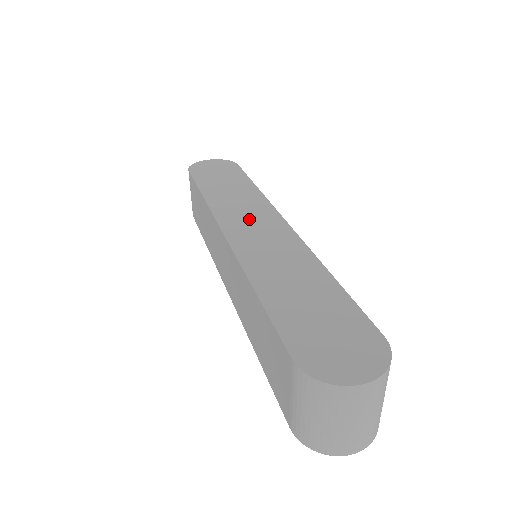
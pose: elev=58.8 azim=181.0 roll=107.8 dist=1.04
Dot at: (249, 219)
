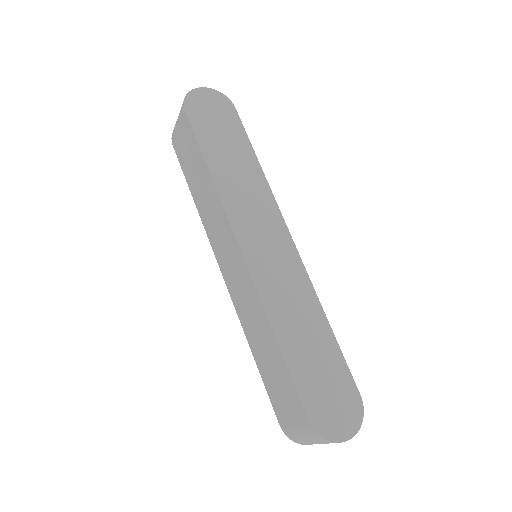
Dot at: (261, 229)
